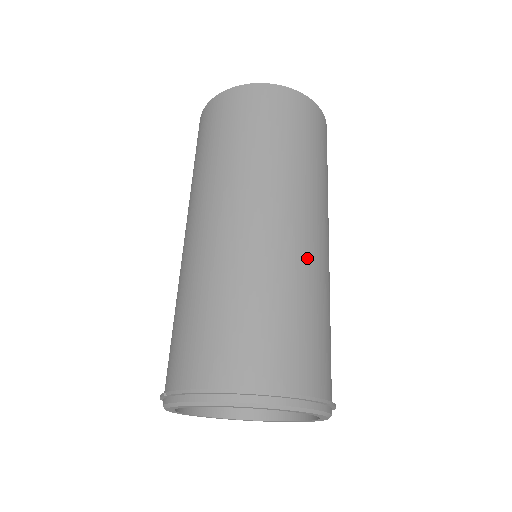
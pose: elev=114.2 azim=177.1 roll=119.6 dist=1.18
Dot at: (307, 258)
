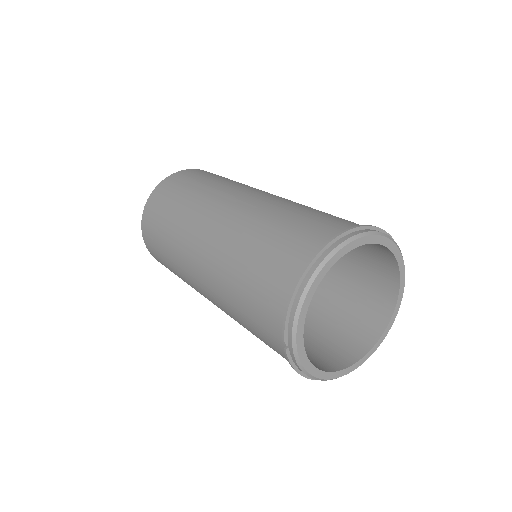
Dot at: (269, 200)
